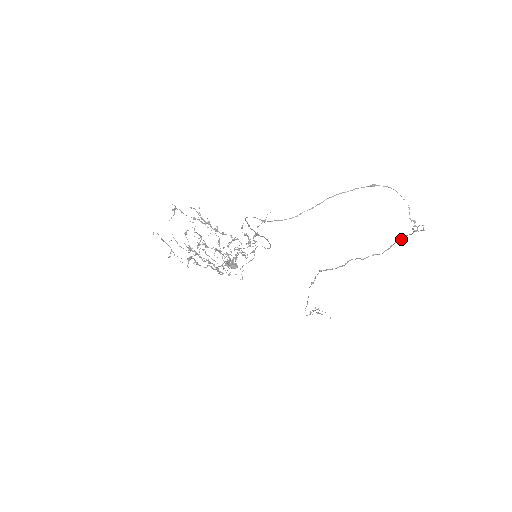
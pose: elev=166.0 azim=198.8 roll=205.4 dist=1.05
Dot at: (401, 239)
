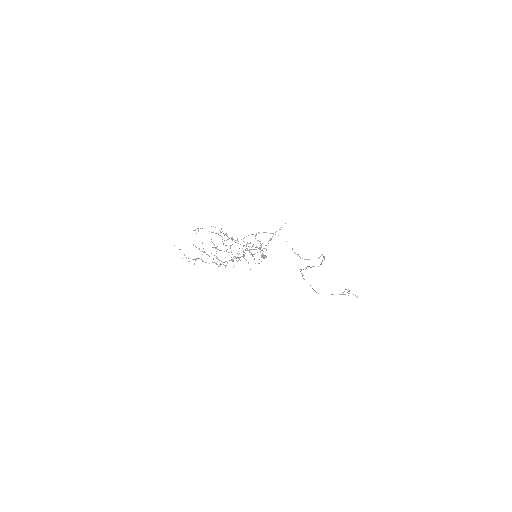
Dot at: (324, 259)
